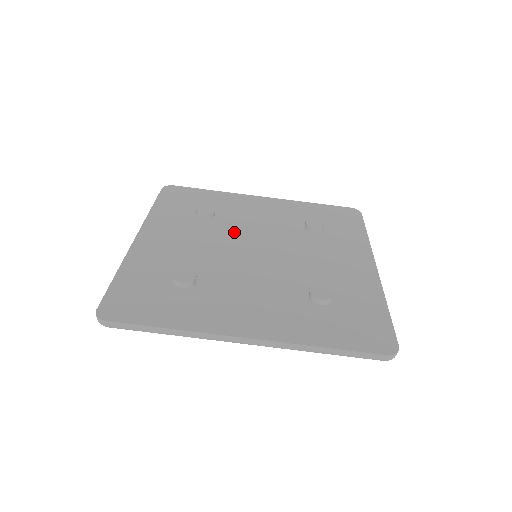
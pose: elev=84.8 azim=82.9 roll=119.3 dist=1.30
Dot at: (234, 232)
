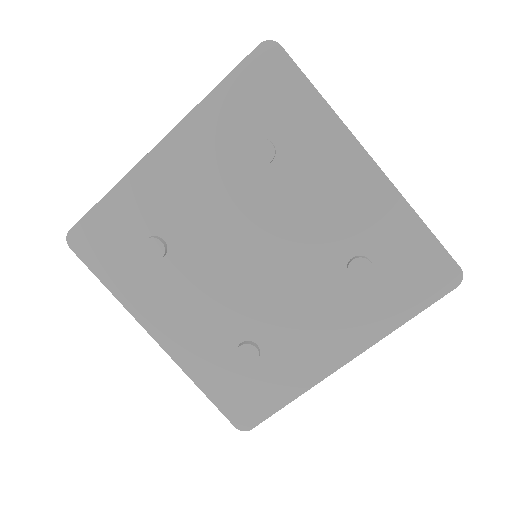
Dot at: (208, 249)
